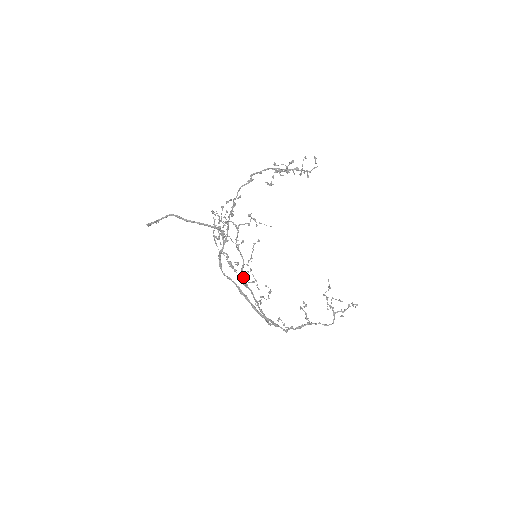
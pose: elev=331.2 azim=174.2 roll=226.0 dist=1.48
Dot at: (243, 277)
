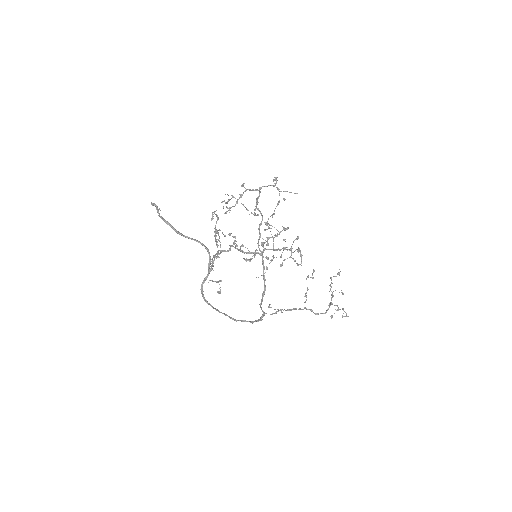
Dot at: (259, 233)
